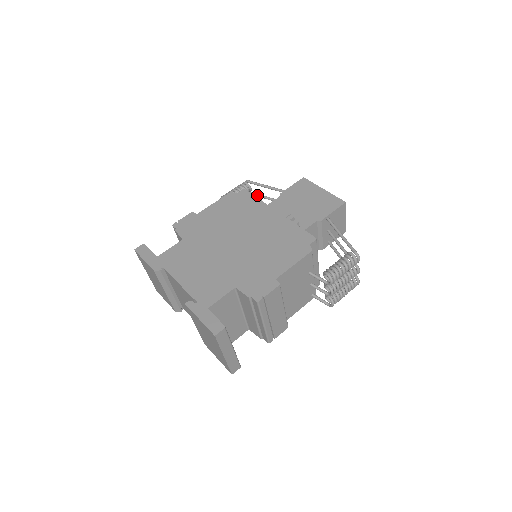
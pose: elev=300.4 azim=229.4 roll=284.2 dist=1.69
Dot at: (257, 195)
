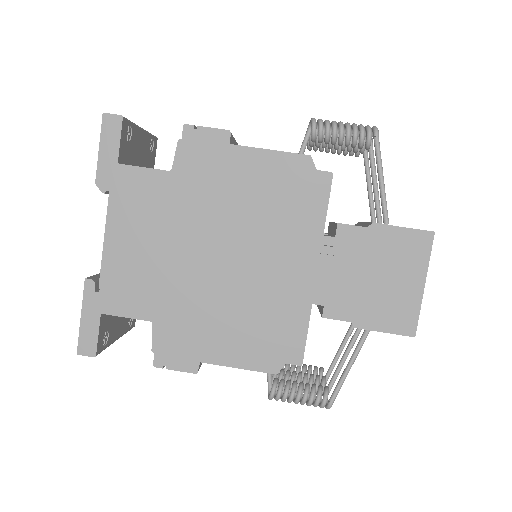
Dot at: (370, 157)
